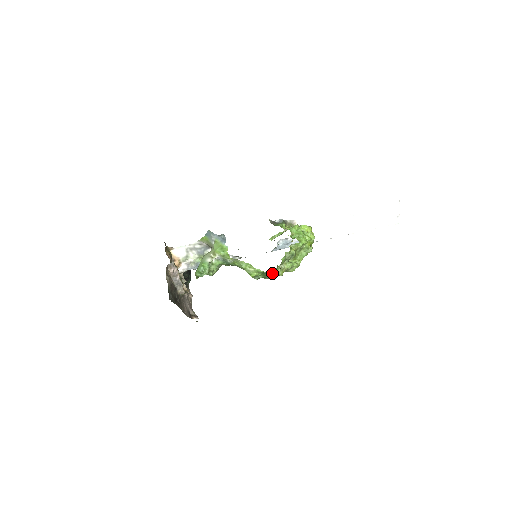
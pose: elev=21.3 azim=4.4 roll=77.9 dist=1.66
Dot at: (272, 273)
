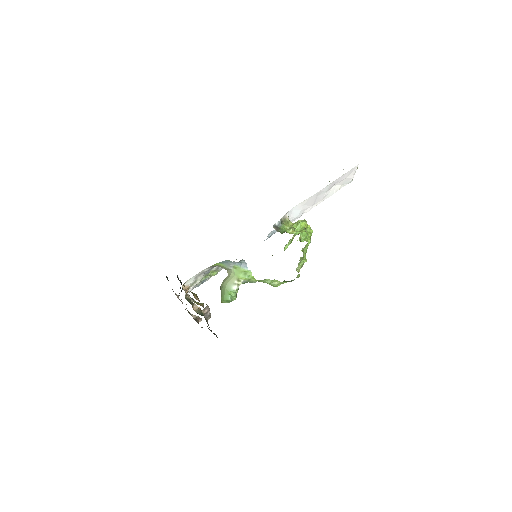
Dot at: occluded
